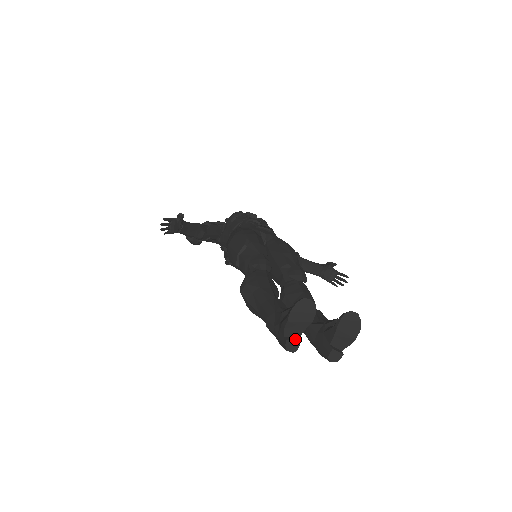
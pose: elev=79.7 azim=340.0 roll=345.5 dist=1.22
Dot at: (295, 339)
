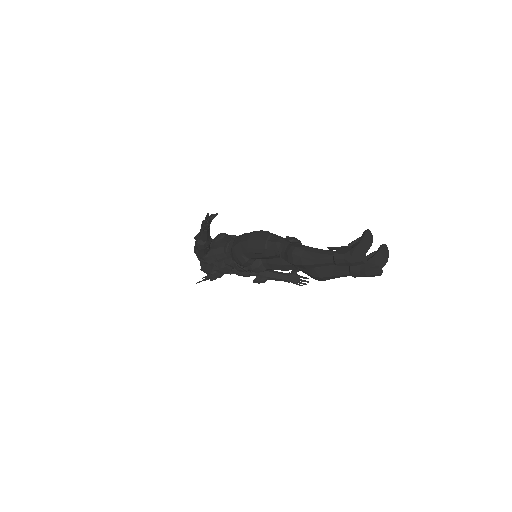
Dot at: (365, 255)
